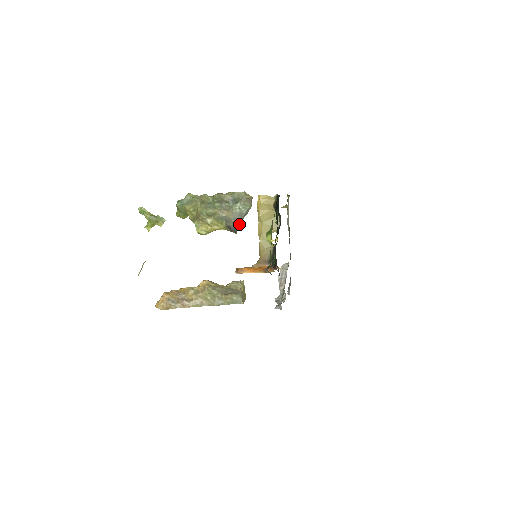
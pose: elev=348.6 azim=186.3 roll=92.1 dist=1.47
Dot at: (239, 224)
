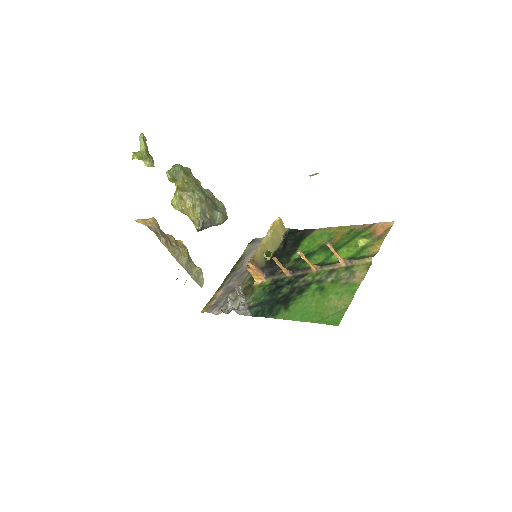
Dot at: (207, 227)
